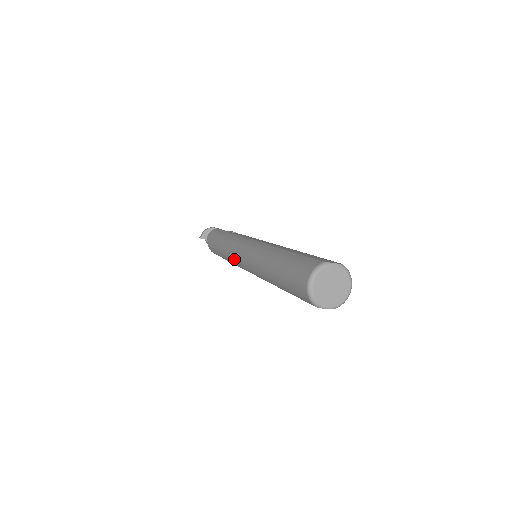
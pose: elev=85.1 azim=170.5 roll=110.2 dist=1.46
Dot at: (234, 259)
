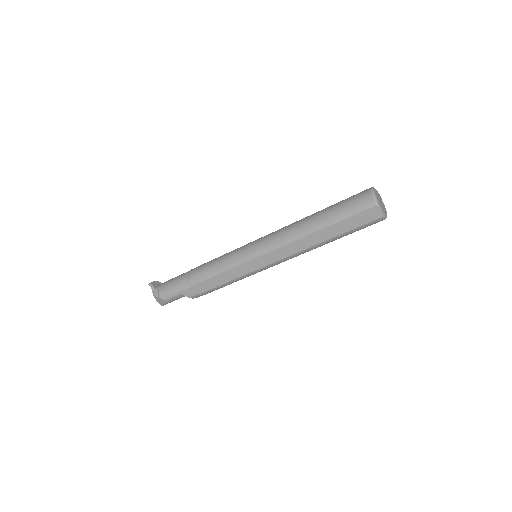
Dot at: (232, 257)
